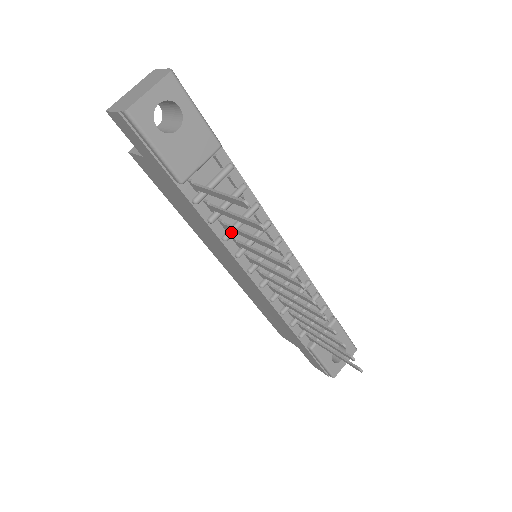
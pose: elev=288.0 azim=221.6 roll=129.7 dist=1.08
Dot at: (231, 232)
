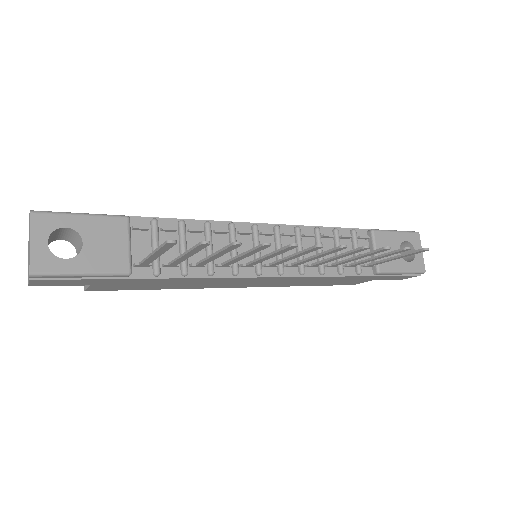
Dot at: (210, 264)
